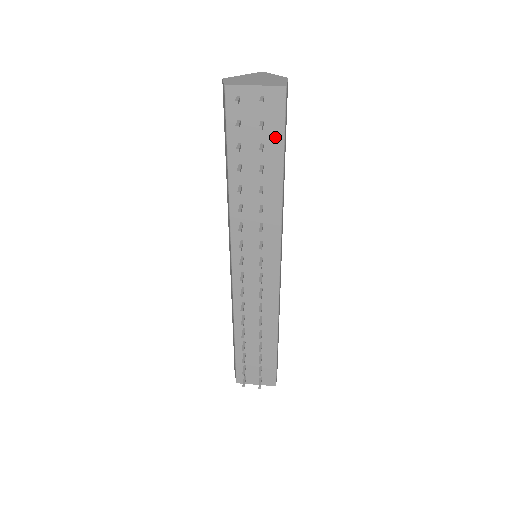
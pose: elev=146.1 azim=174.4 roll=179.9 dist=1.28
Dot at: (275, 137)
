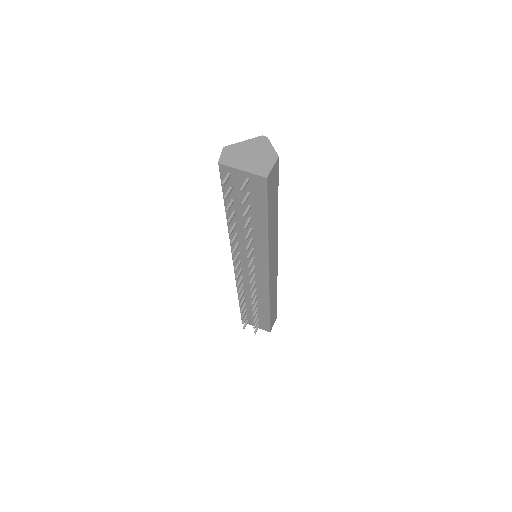
Dot at: (260, 204)
